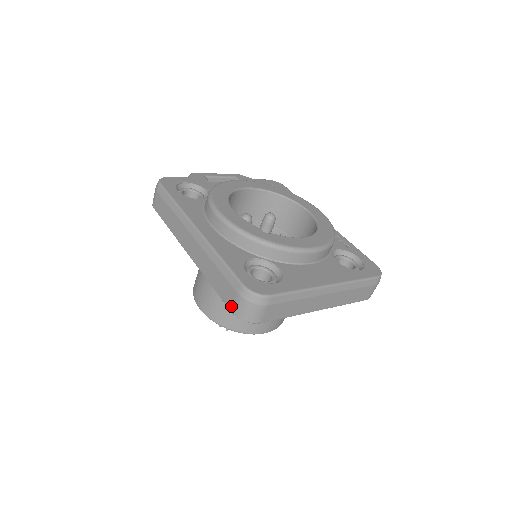
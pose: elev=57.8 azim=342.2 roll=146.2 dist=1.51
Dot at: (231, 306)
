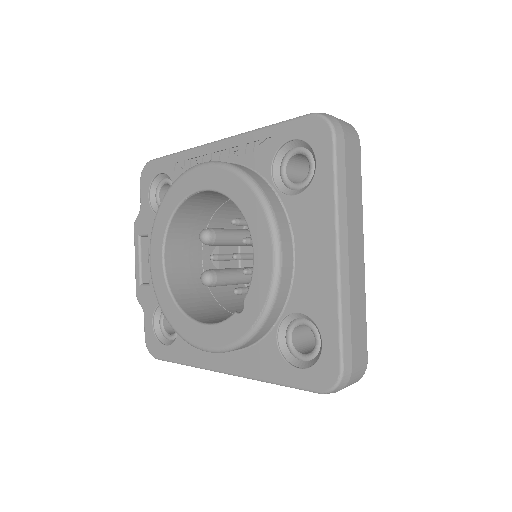
Dot at: occluded
